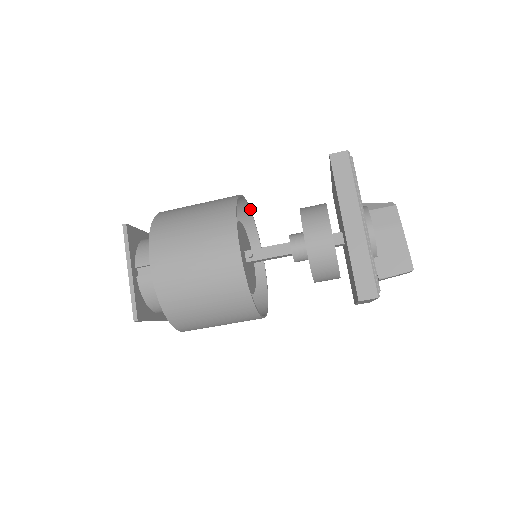
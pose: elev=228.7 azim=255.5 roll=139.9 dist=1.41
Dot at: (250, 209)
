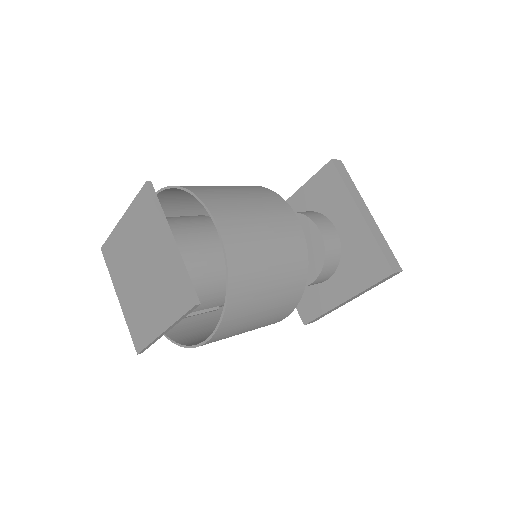
Dot at: (279, 196)
